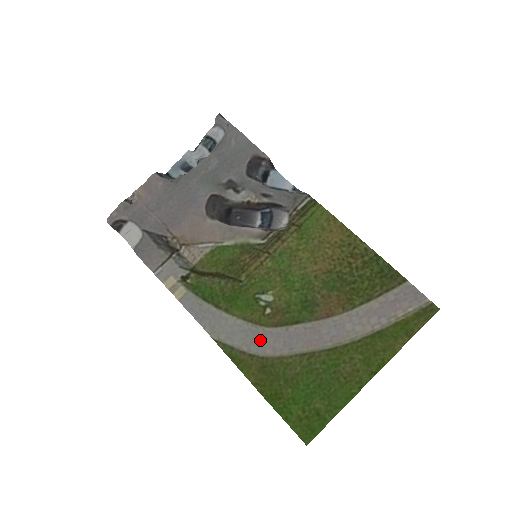
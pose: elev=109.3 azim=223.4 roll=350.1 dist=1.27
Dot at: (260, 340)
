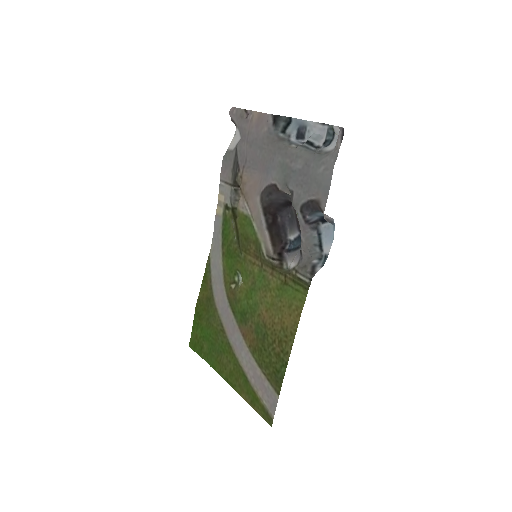
Dot at: (219, 289)
